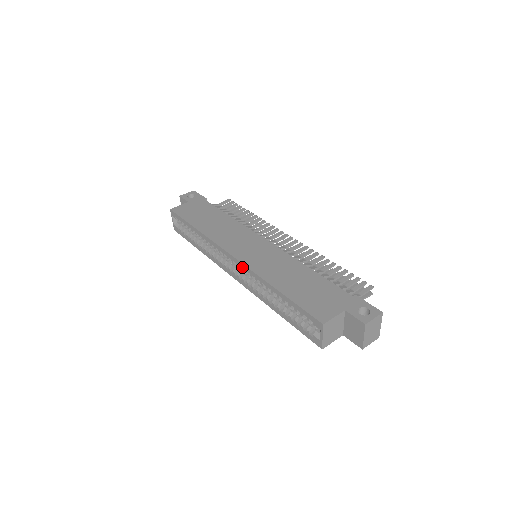
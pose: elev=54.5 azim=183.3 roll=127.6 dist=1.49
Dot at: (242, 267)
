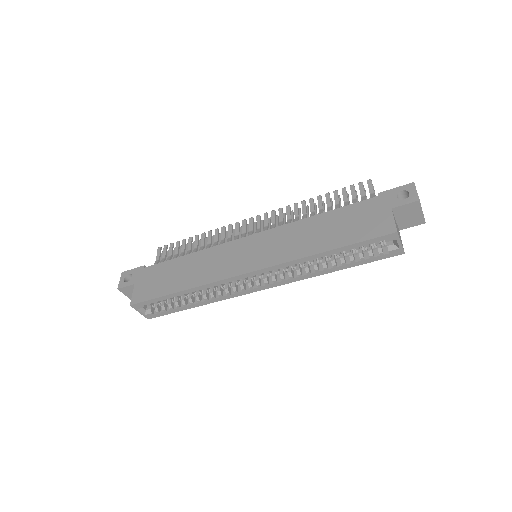
Dot at: (268, 271)
